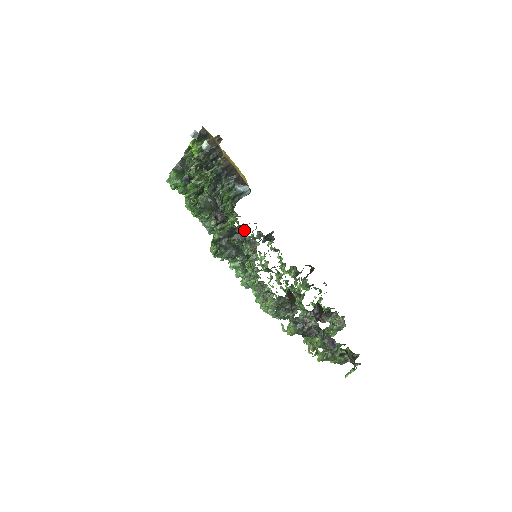
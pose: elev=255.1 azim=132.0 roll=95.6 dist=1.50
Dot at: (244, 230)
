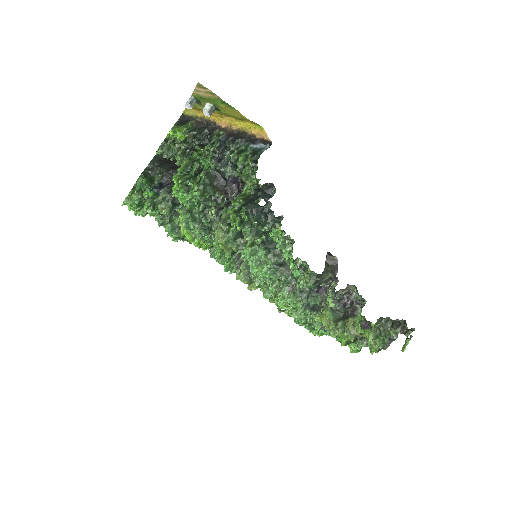
Dot at: (271, 188)
